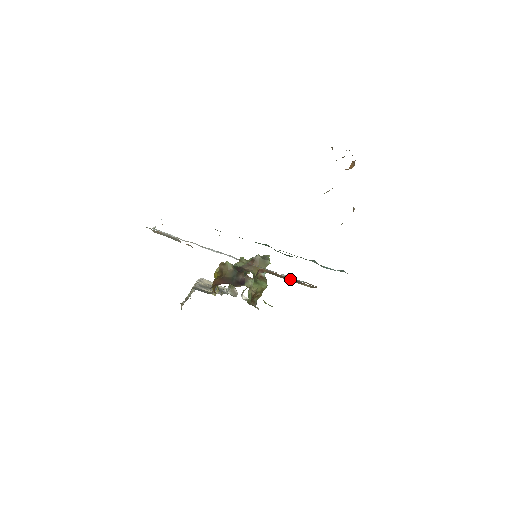
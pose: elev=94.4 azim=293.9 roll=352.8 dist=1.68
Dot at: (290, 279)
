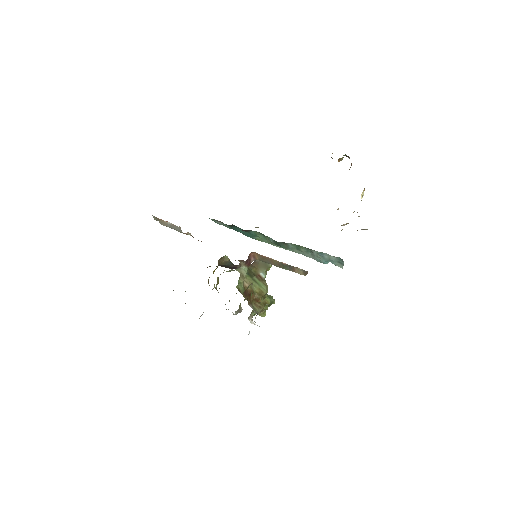
Dot at: (281, 264)
